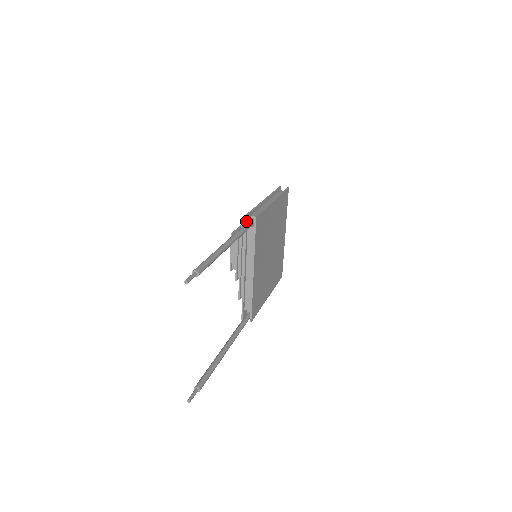
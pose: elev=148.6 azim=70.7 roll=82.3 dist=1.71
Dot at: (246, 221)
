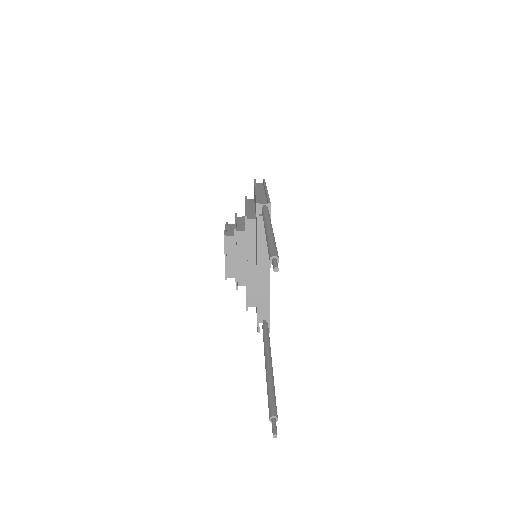
Dot at: (258, 210)
